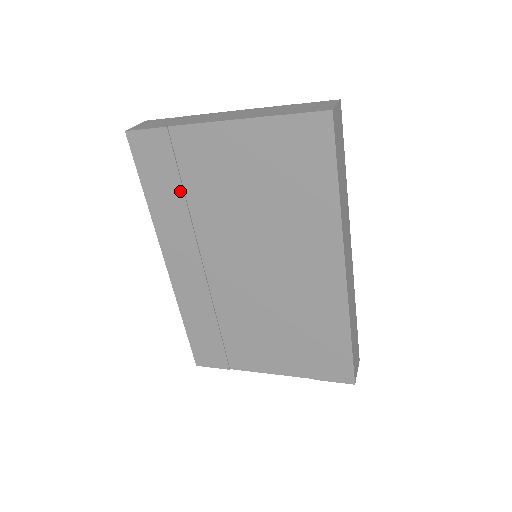
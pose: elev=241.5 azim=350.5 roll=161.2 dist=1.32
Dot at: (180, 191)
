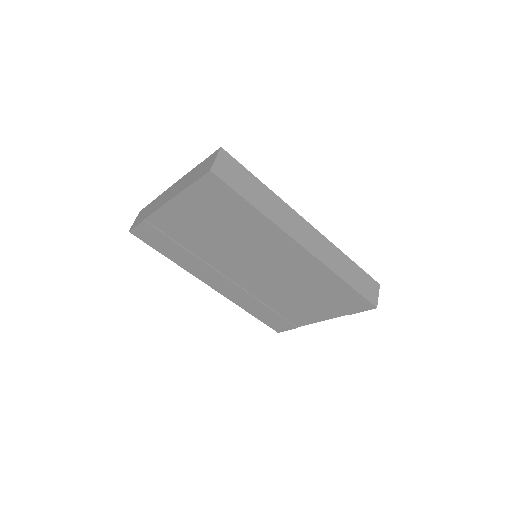
Dot at: (180, 247)
